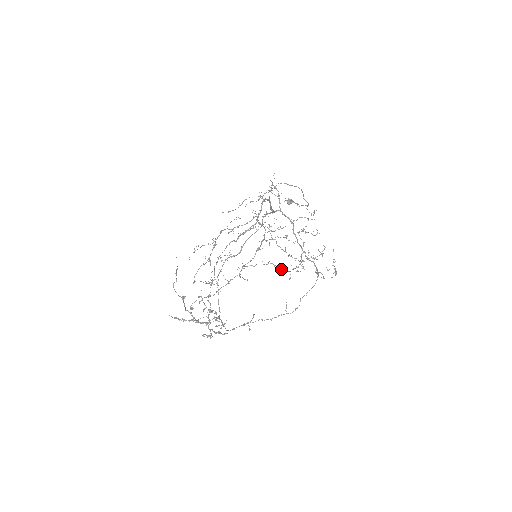
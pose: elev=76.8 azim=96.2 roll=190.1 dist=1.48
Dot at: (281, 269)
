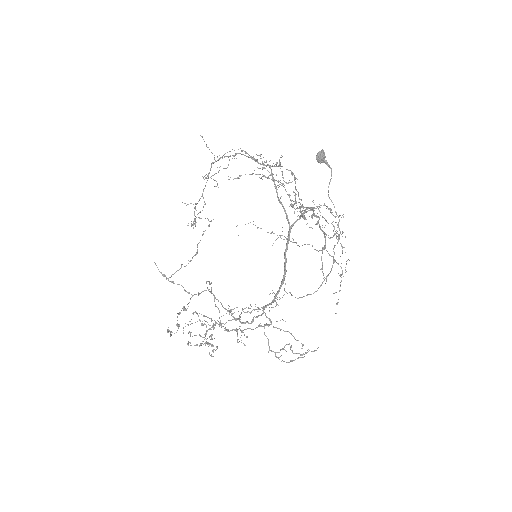
Dot at: occluded
